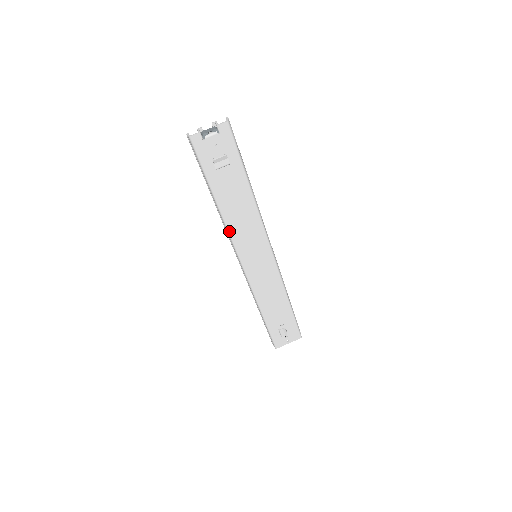
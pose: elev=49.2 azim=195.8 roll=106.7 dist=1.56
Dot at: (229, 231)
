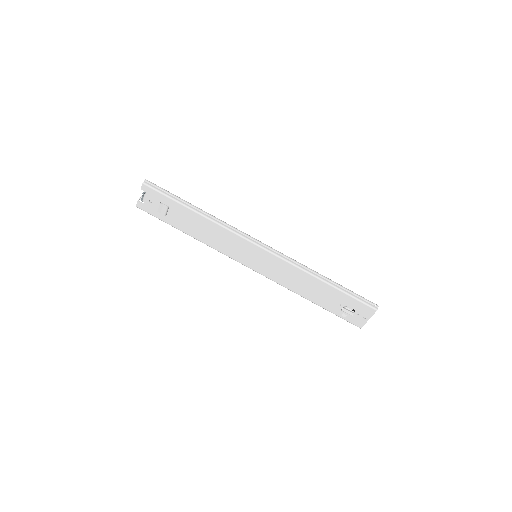
Dot at: (215, 249)
